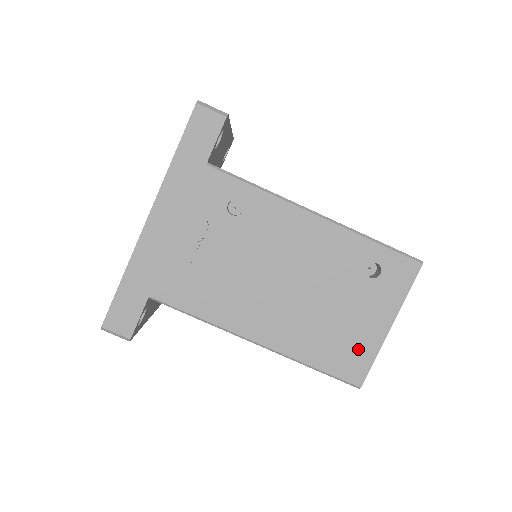
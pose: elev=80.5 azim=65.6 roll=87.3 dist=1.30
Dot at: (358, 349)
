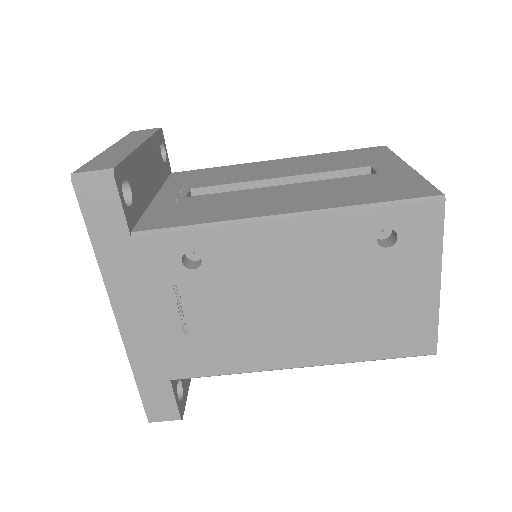
Dot at: (413, 322)
